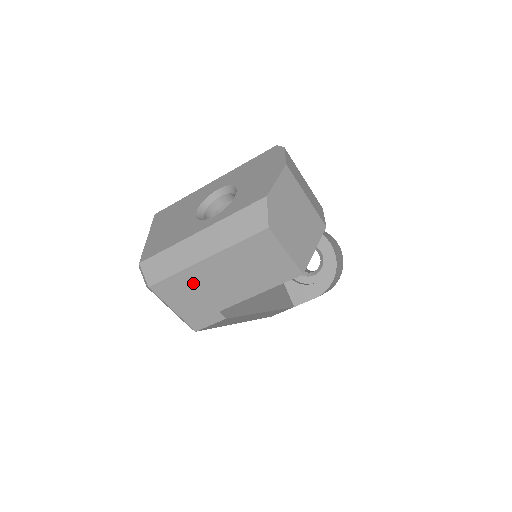
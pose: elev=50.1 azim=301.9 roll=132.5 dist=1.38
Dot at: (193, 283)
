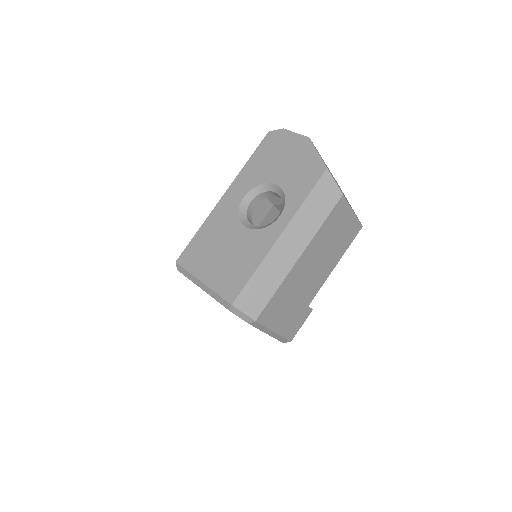
Dot at: (290, 290)
